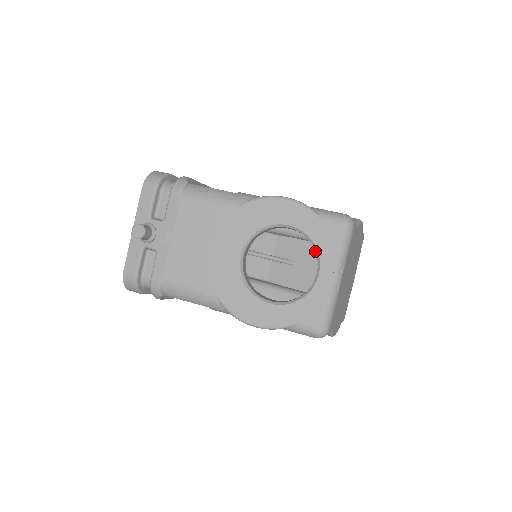
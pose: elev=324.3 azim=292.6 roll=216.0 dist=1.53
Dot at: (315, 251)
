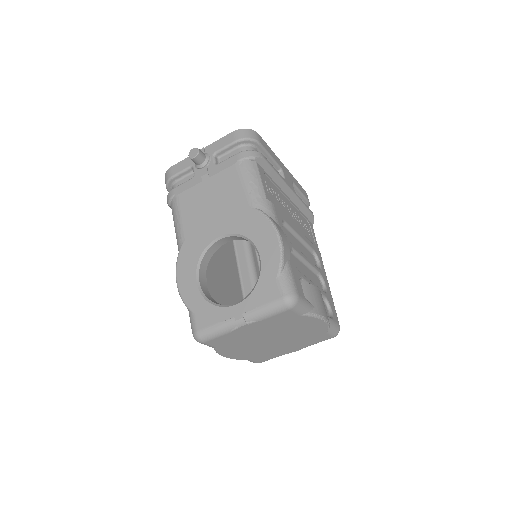
Dot at: (252, 290)
